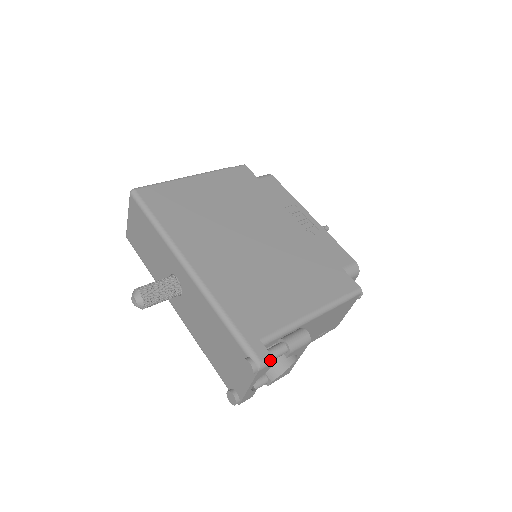
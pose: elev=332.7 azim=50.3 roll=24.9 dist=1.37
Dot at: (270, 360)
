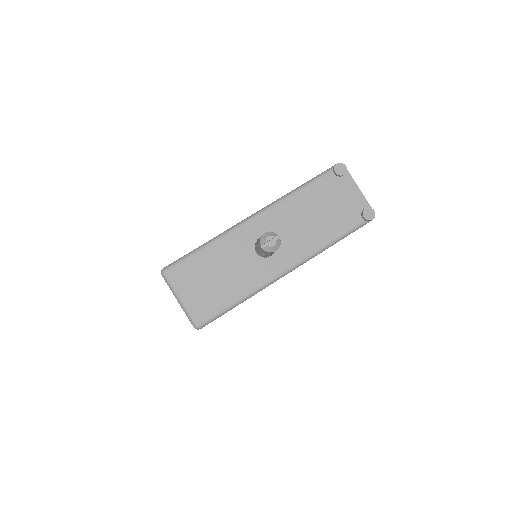
Dot at: occluded
